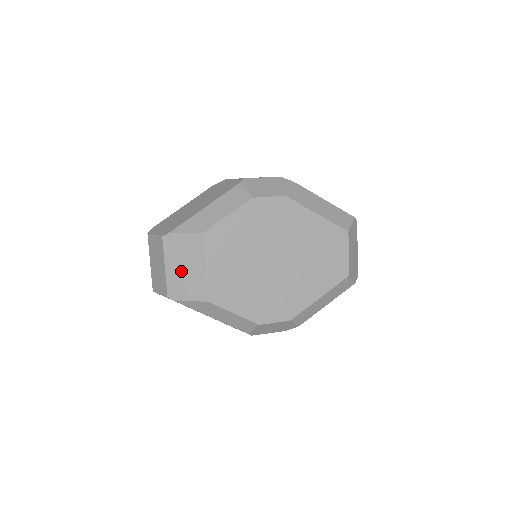
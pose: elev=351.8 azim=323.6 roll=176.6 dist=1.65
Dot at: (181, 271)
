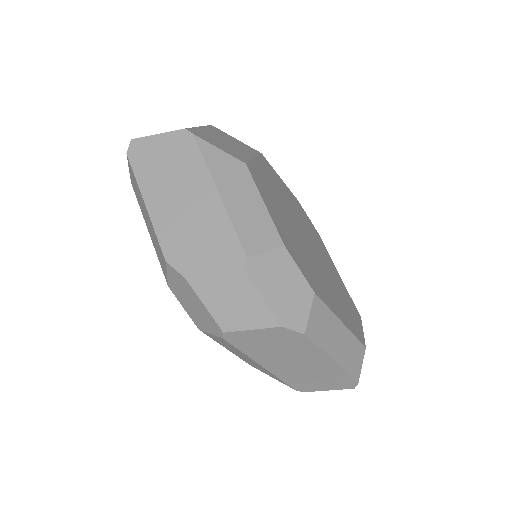
Dot at: (220, 139)
